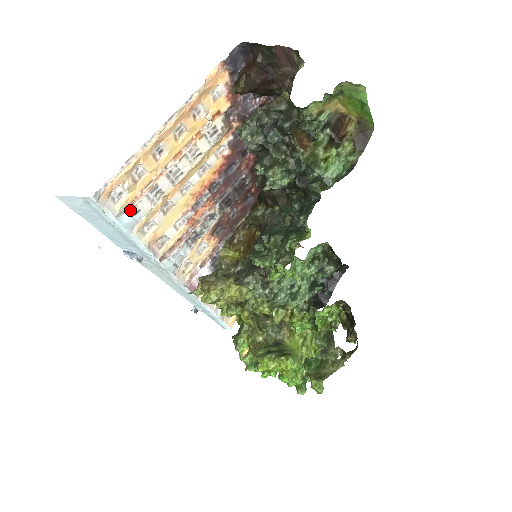
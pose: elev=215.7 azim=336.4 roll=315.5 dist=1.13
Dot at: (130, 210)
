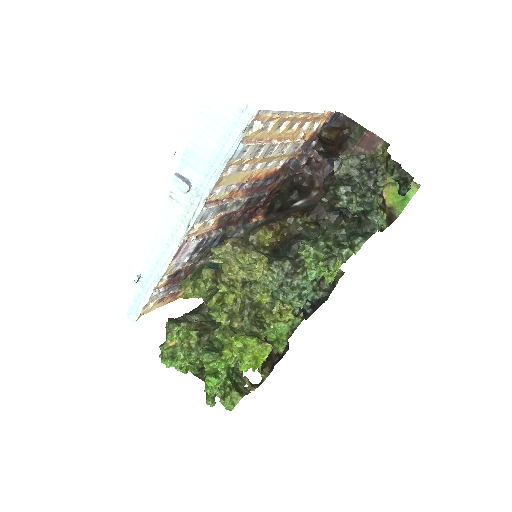
Dot at: (246, 145)
